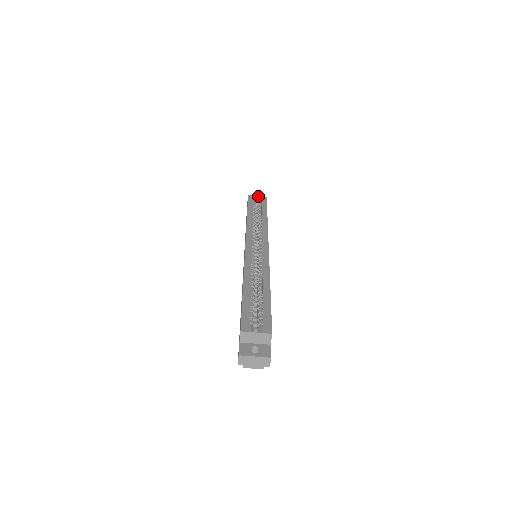
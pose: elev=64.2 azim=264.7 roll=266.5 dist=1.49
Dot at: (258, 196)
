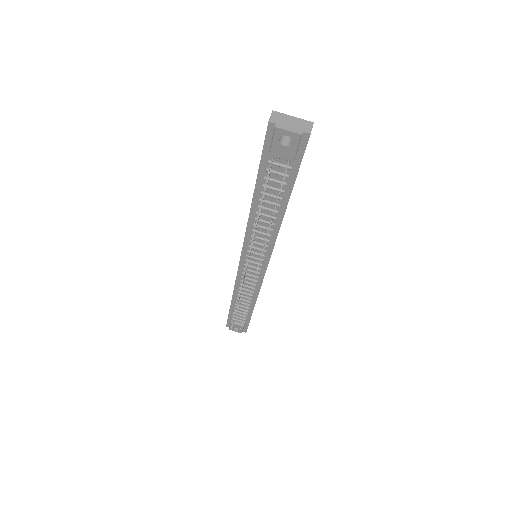
Dot at: occluded
